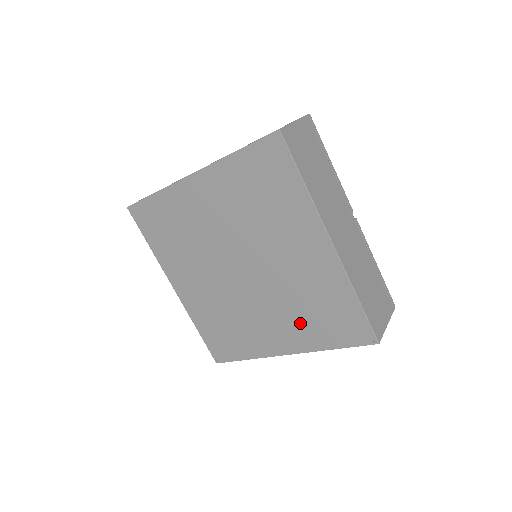
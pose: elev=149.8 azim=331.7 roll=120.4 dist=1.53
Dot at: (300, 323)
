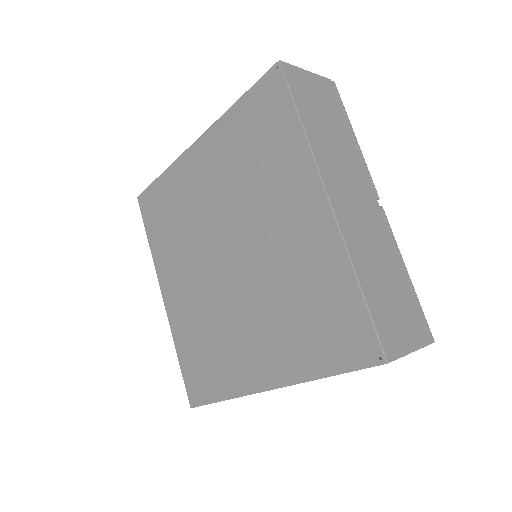
Dot at: (286, 334)
